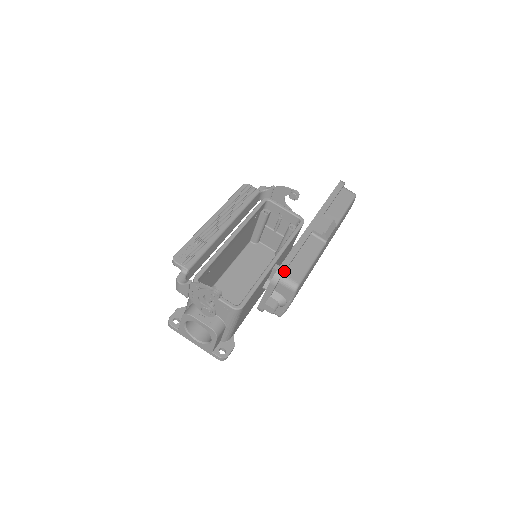
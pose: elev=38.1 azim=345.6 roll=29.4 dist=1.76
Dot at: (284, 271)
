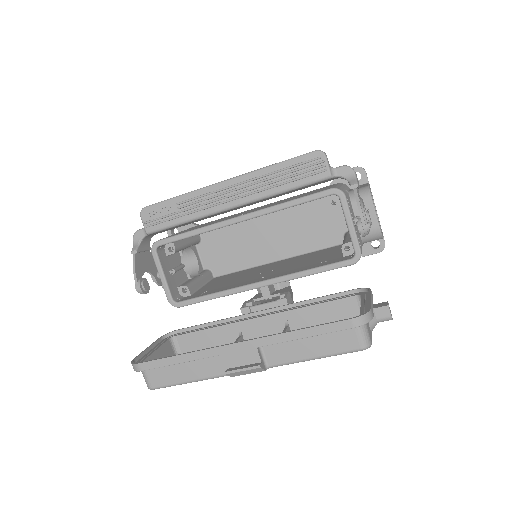
Dot at: occluded
